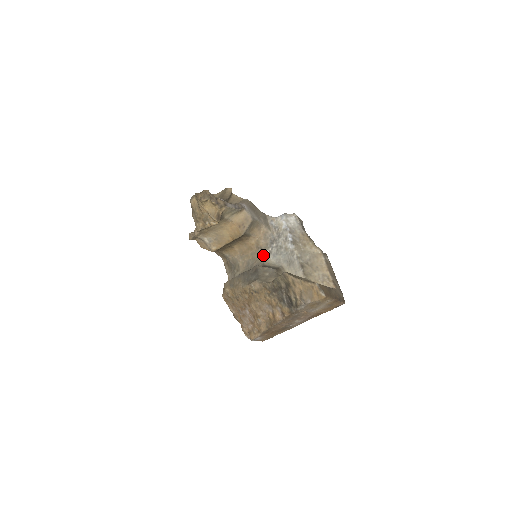
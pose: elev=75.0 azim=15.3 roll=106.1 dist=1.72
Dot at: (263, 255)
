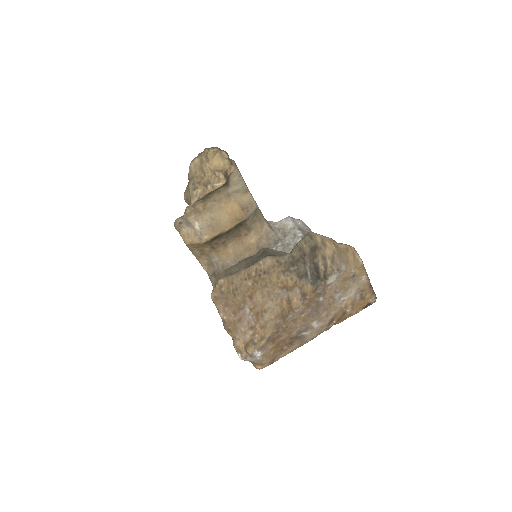
Dot at: occluded
